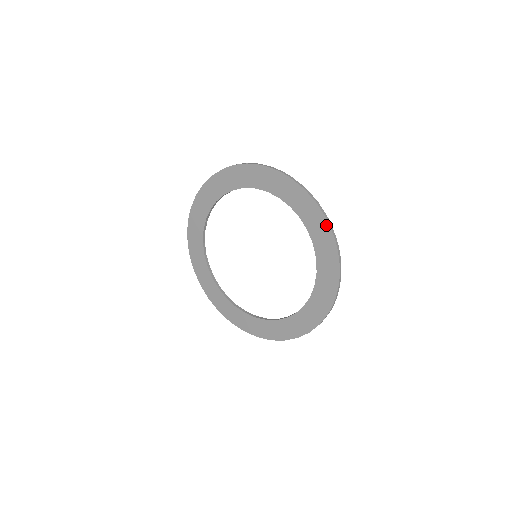
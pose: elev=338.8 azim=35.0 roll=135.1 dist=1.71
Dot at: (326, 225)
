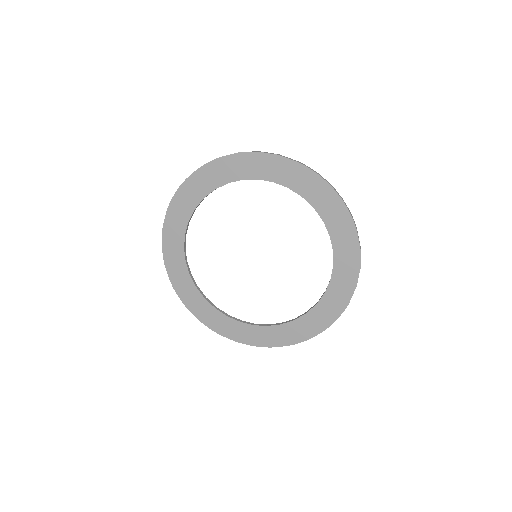
Dot at: (351, 290)
